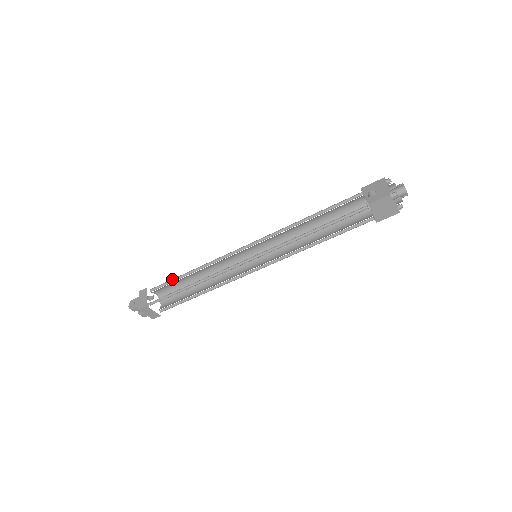
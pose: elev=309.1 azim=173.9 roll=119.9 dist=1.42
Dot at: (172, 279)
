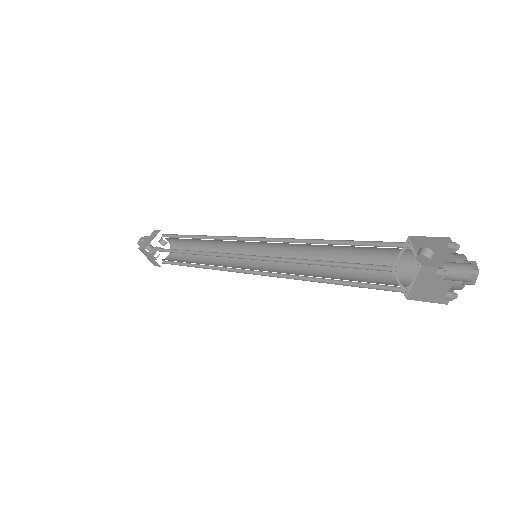
Dot at: occluded
